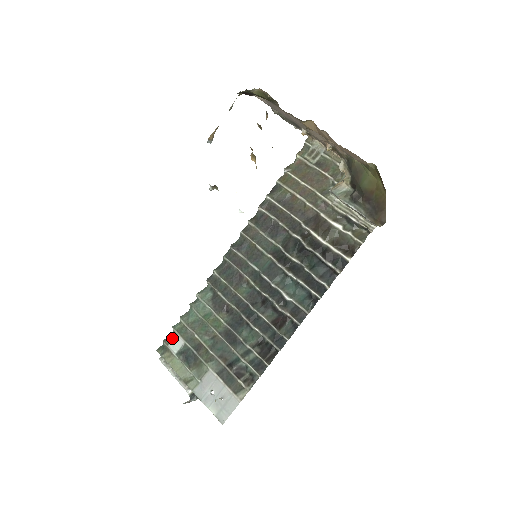
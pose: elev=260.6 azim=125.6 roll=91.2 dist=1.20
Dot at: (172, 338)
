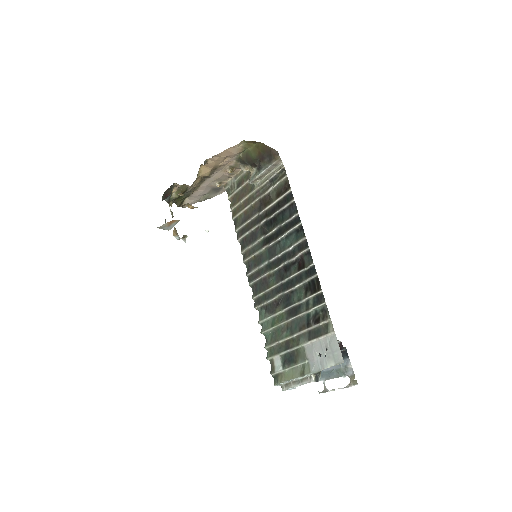
Dot at: (273, 365)
